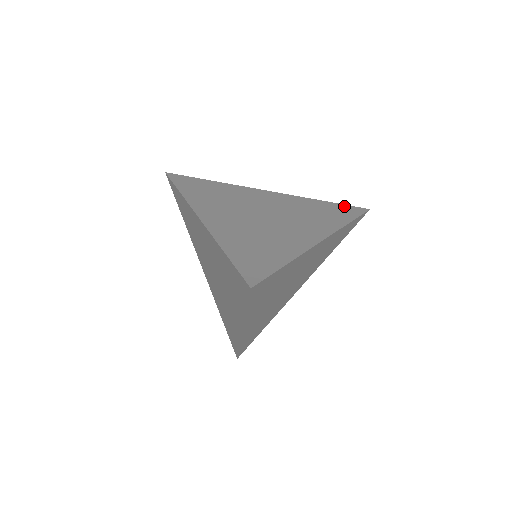
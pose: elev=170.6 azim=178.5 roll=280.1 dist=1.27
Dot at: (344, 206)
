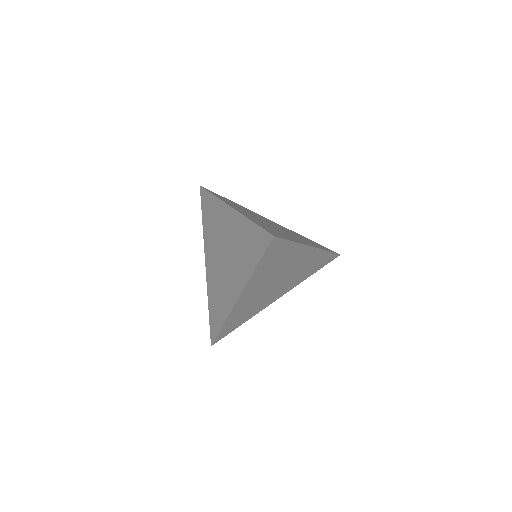
Dot at: (323, 246)
